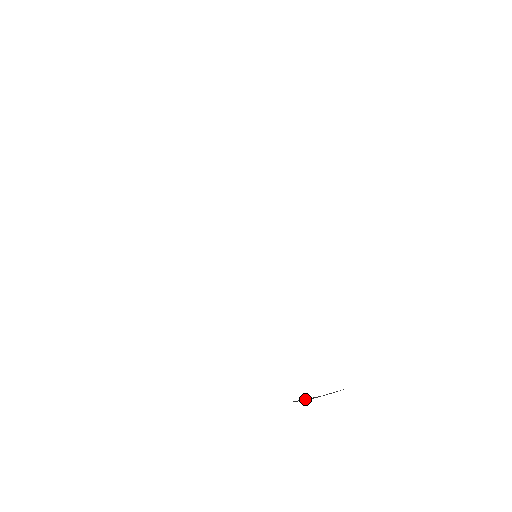
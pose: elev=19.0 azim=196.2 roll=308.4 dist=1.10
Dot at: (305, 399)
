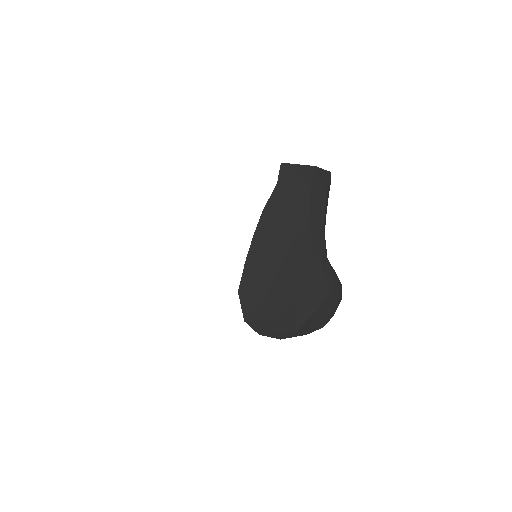
Dot at: (246, 307)
